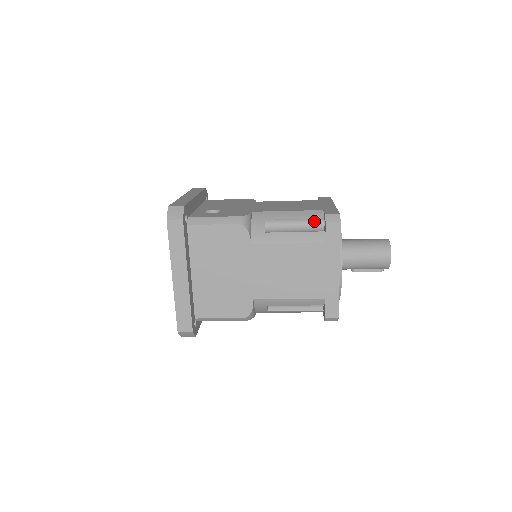
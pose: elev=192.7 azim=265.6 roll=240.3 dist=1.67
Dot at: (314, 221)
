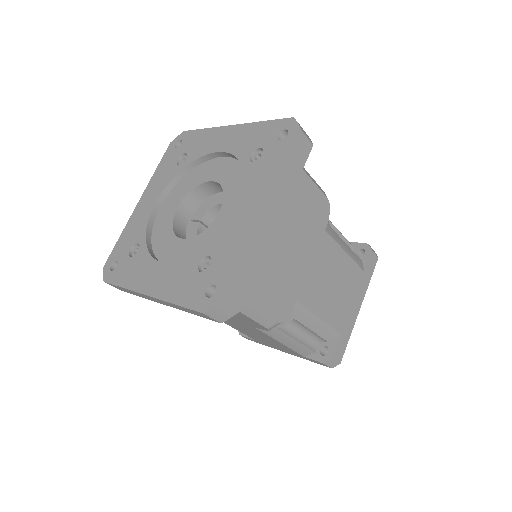
Dot at: occluded
